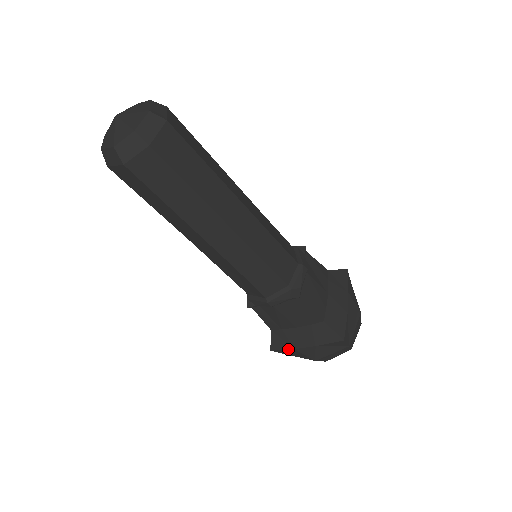
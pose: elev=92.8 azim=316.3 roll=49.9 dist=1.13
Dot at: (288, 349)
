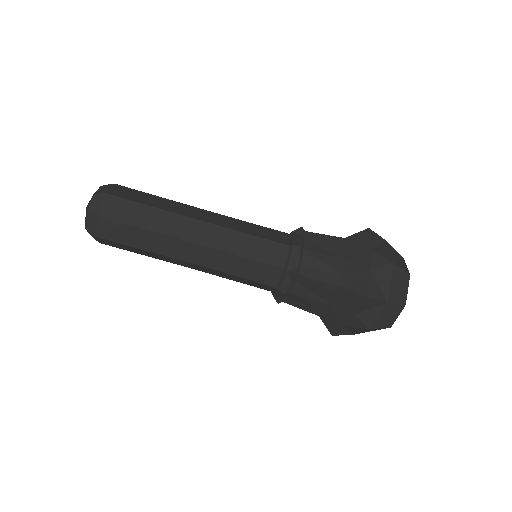
Dot at: (340, 328)
